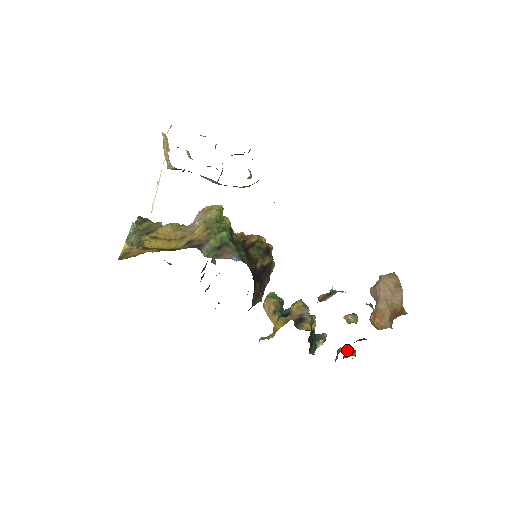
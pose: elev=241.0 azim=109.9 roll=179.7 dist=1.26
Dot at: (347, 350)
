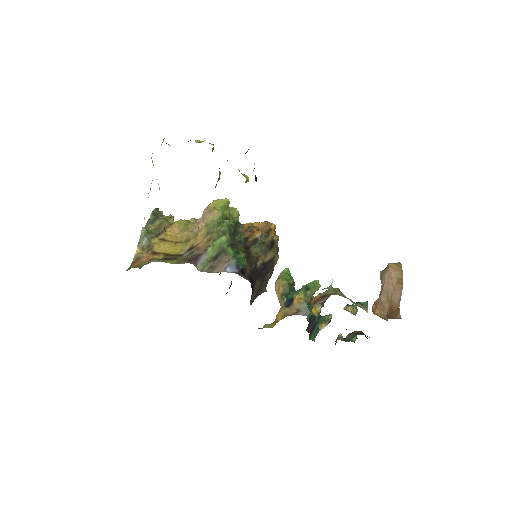
Dot at: (344, 338)
